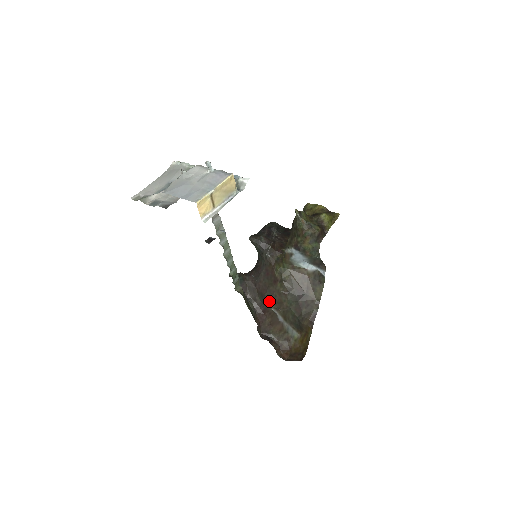
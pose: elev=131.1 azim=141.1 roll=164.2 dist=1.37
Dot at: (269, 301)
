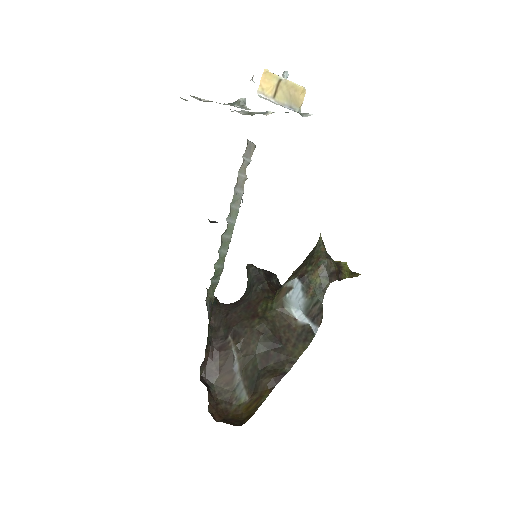
Dot at: (234, 336)
